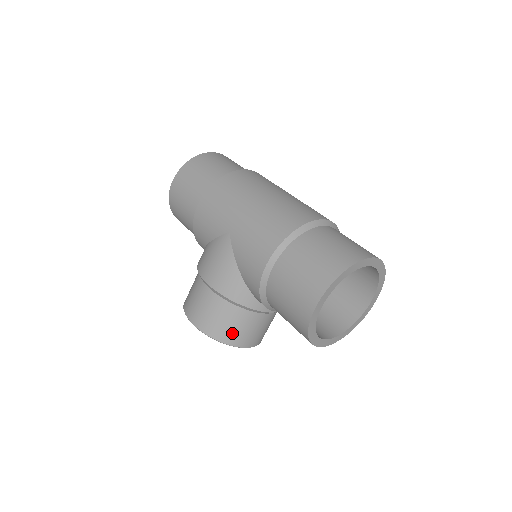
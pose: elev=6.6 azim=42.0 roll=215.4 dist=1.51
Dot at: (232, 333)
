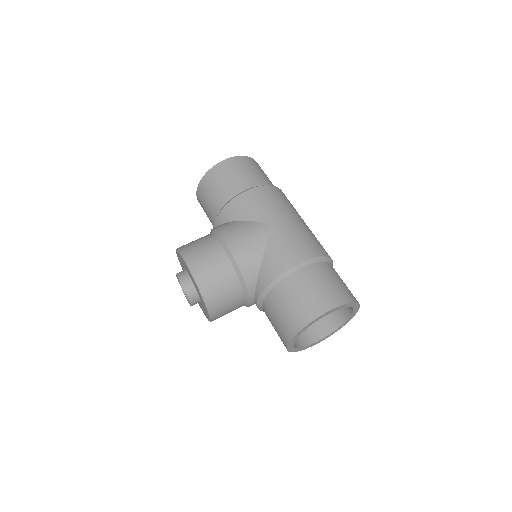
Dot at: (217, 297)
